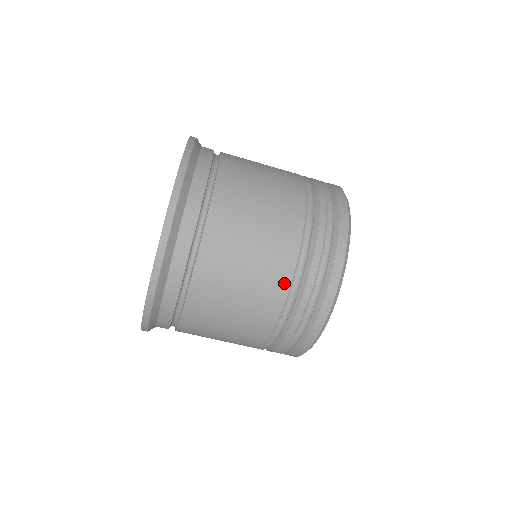
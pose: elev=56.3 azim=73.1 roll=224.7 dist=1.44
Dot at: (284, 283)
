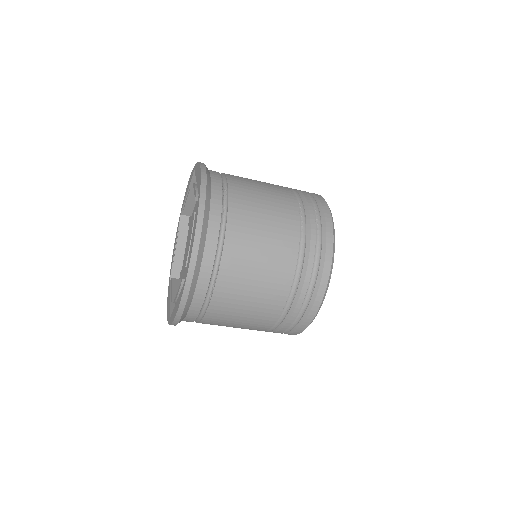
Dot at: (285, 288)
